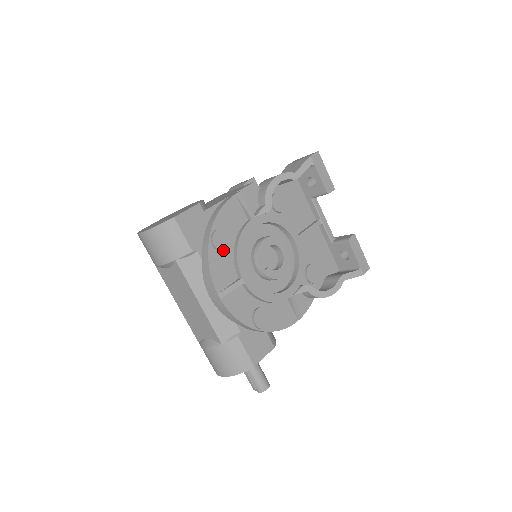
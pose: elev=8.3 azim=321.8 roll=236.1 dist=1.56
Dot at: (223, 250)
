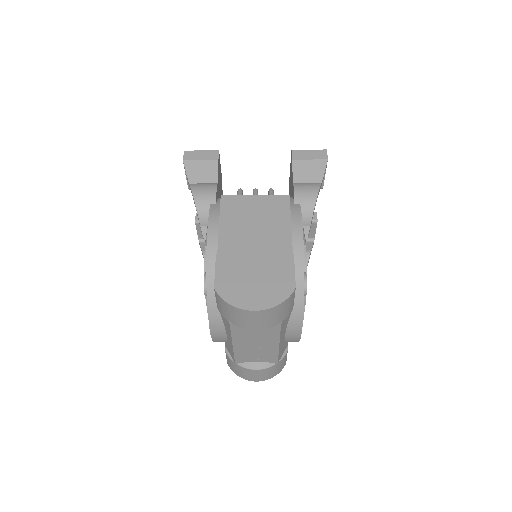
Dot at: occluded
